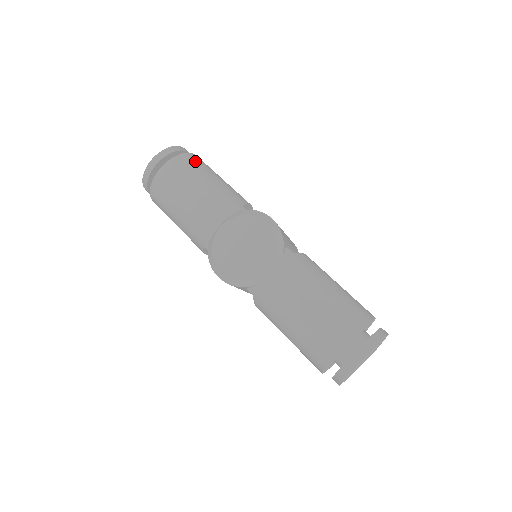
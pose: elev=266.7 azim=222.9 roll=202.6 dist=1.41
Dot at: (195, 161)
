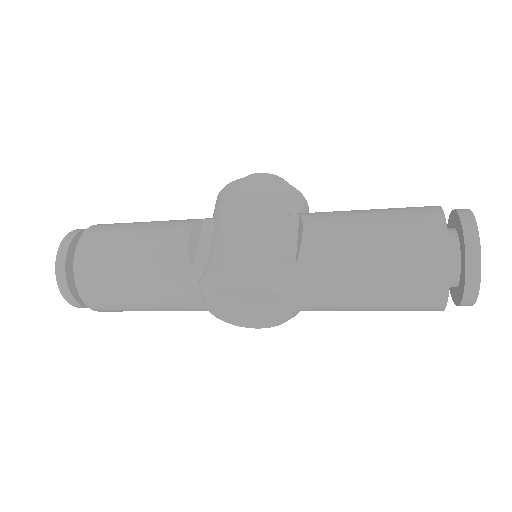
Dot at: (92, 268)
